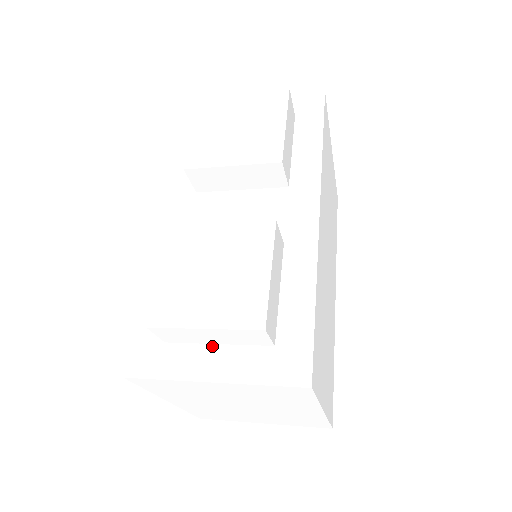
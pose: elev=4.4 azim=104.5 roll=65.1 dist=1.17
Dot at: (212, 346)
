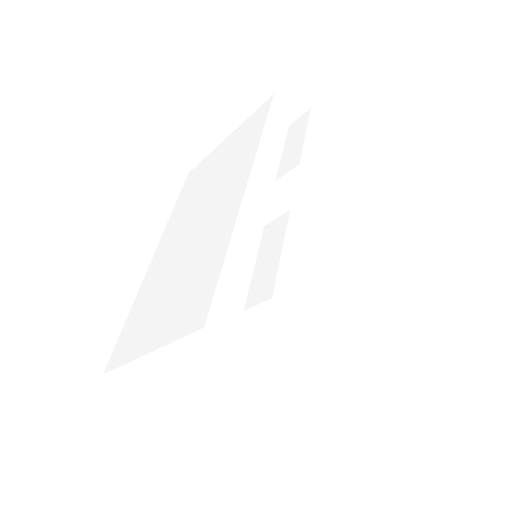
Dot at: (281, 335)
